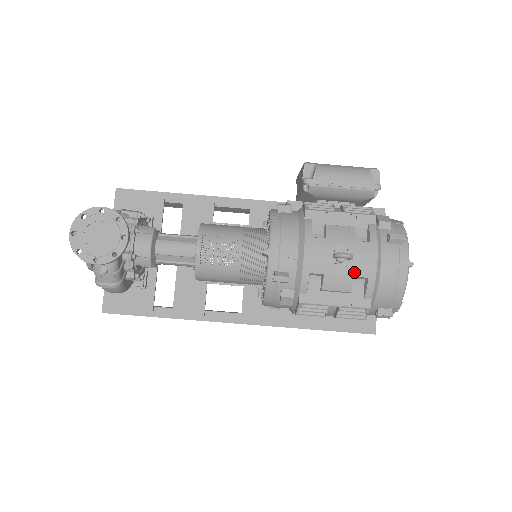
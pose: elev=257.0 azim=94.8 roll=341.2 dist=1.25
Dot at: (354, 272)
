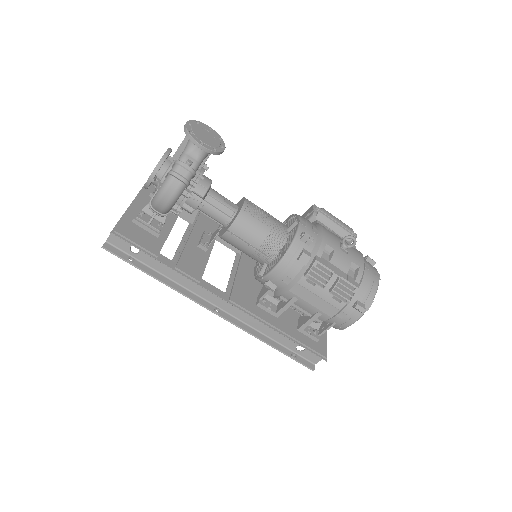
Dot at: (352, 258)
